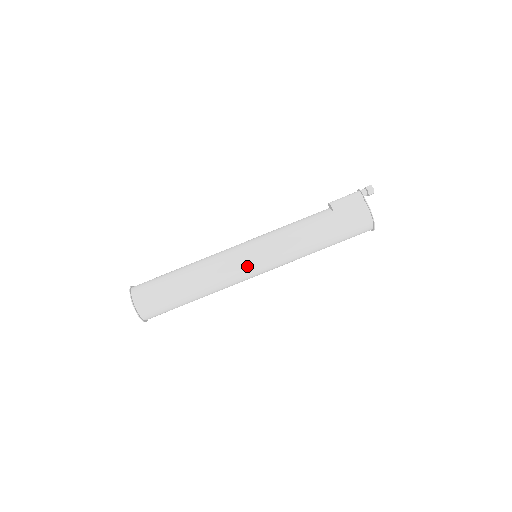
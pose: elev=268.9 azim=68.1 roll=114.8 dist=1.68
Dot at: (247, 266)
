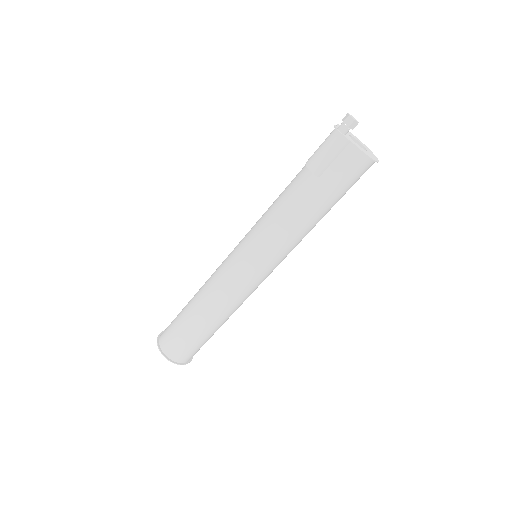
Dot at: (254, 281)
